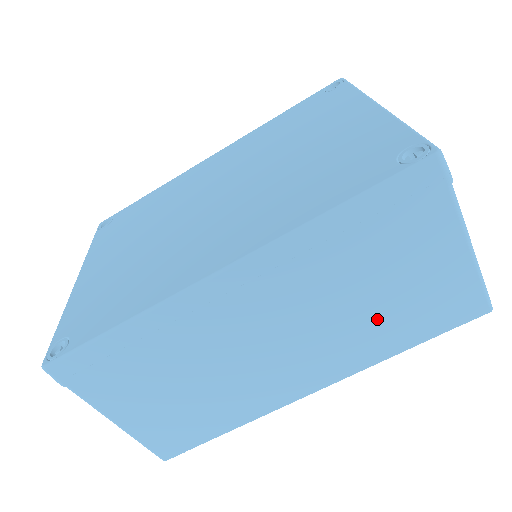
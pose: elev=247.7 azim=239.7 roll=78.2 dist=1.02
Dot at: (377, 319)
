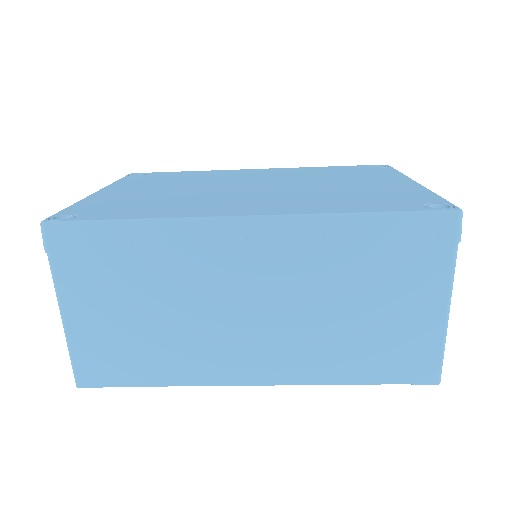
Dot at: (344, 337)
